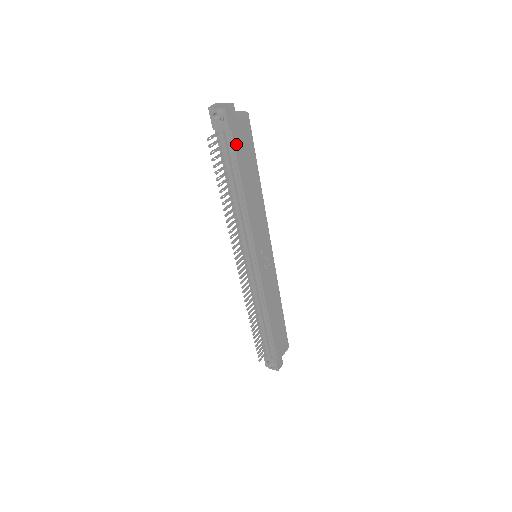
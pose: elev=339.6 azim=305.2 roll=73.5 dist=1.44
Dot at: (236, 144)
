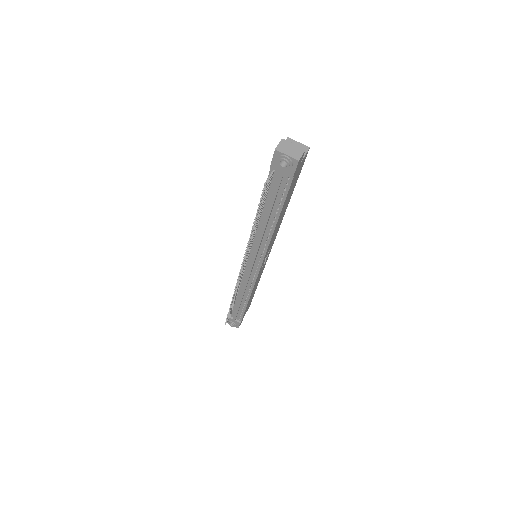
Dot at: (290, 186)
